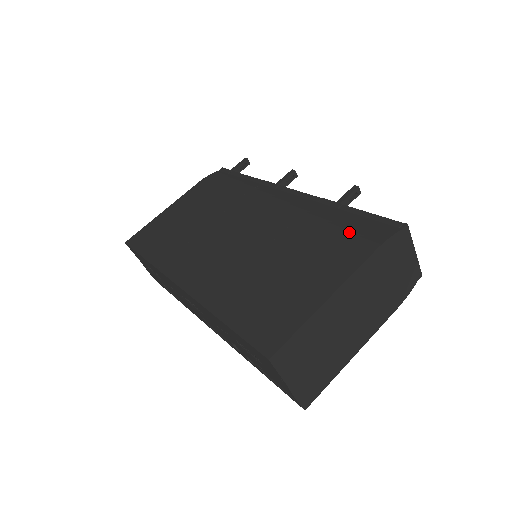
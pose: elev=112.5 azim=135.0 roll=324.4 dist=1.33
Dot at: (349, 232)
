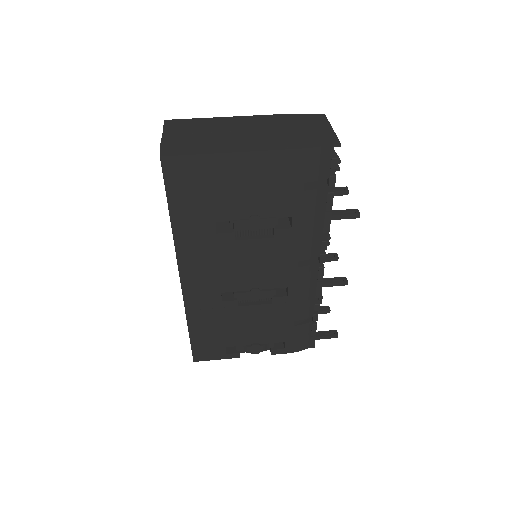
Dot at: occluded
